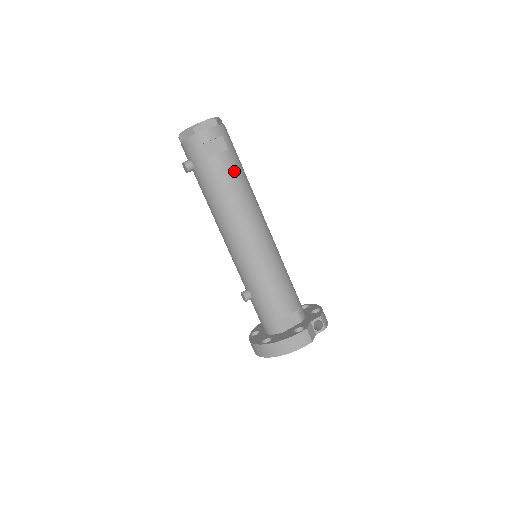
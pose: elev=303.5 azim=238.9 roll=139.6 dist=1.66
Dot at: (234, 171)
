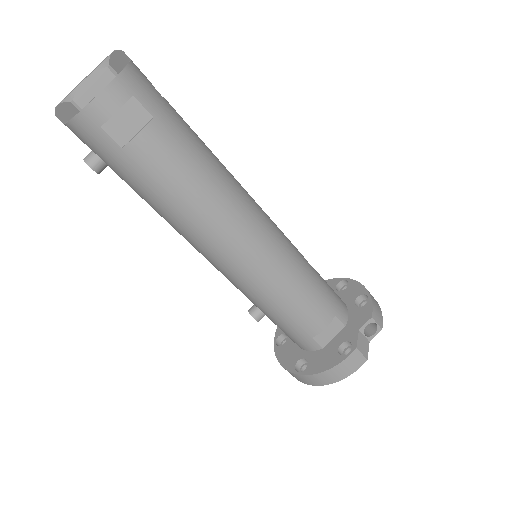
Dot at: (178, 154)
